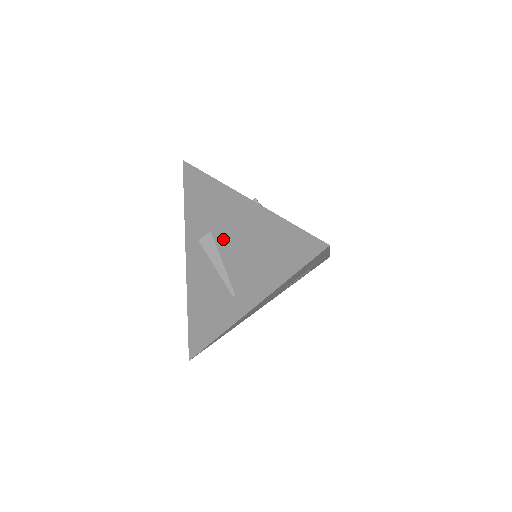
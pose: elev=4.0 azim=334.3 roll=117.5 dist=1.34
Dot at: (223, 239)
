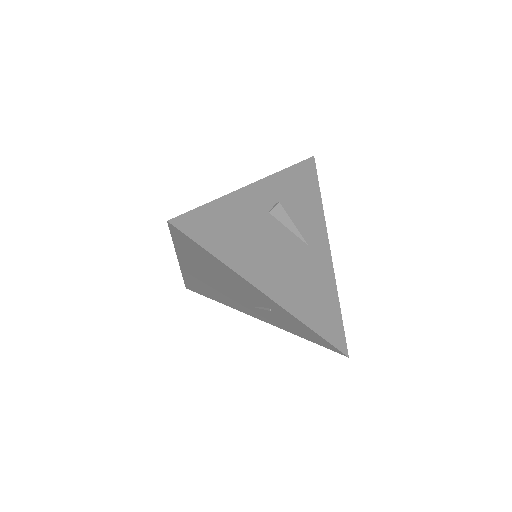
Dot at: occluded
